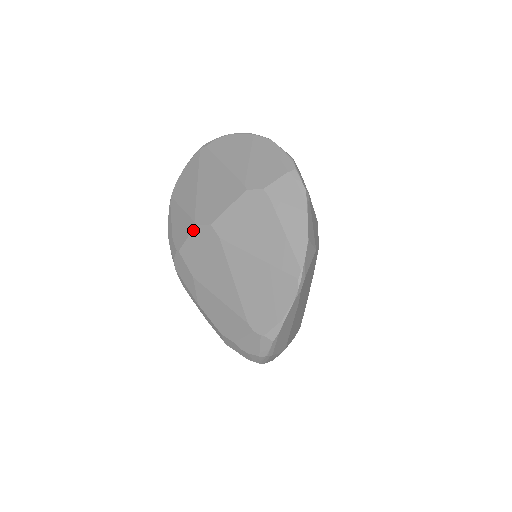
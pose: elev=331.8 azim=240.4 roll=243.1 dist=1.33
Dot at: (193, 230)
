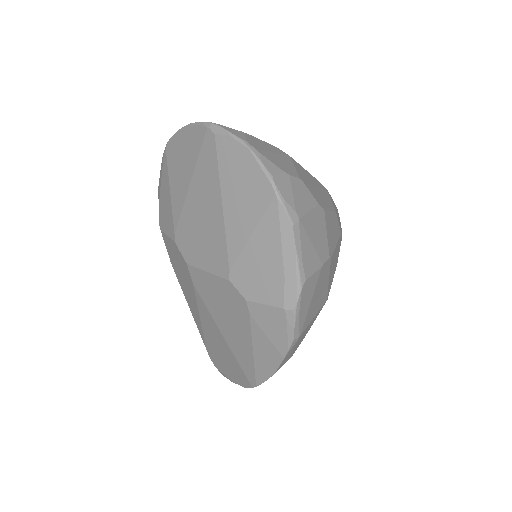
Dot at: (172, 240)
